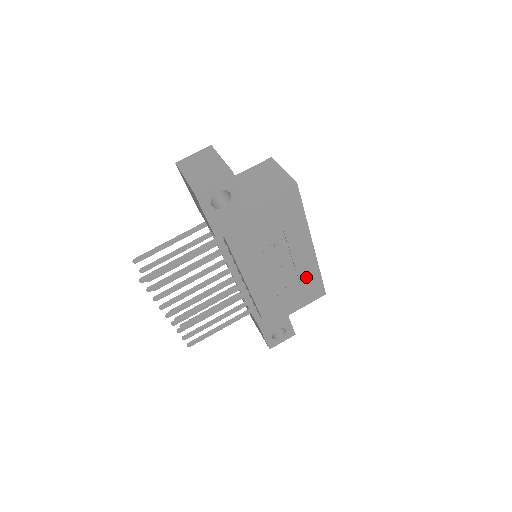
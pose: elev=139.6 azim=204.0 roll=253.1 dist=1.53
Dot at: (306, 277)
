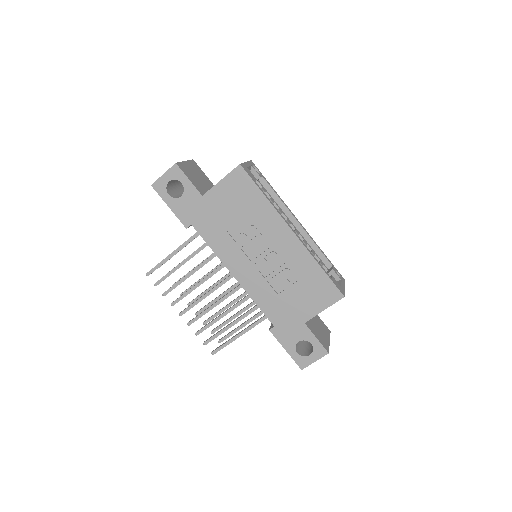
Dot at: (304, 271)
